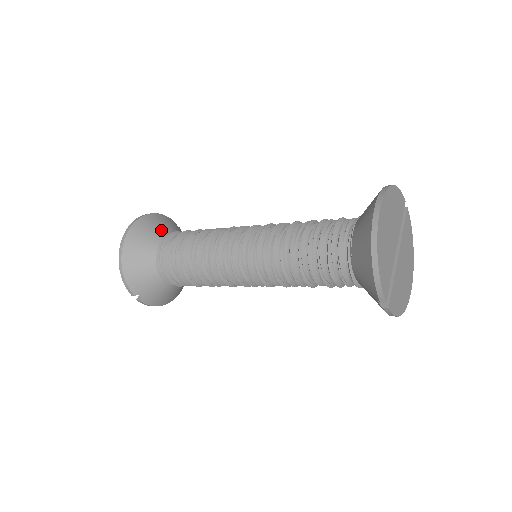
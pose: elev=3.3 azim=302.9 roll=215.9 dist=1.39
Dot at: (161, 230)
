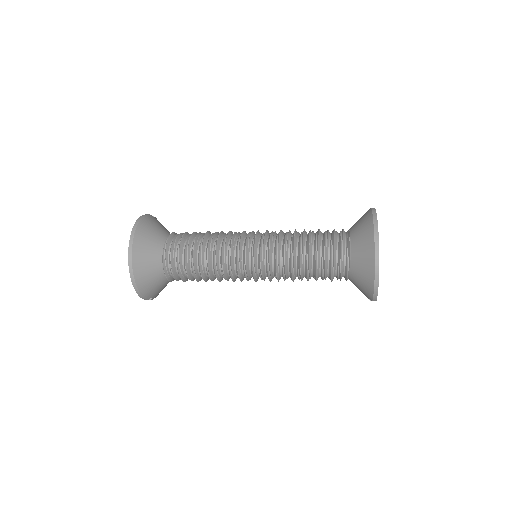
Dot at: (156, 240)
